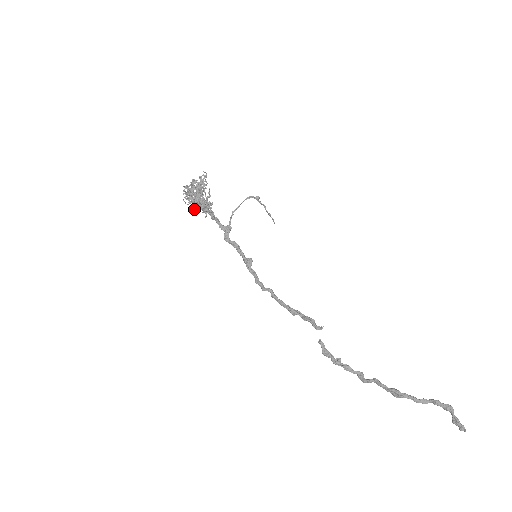
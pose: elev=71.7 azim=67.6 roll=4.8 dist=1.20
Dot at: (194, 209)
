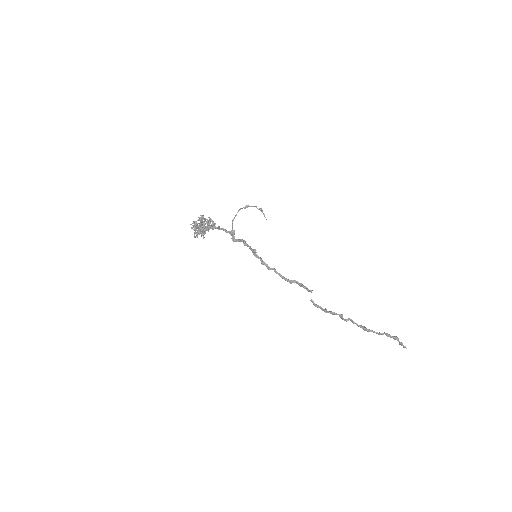
Dot at: (203, 236)
